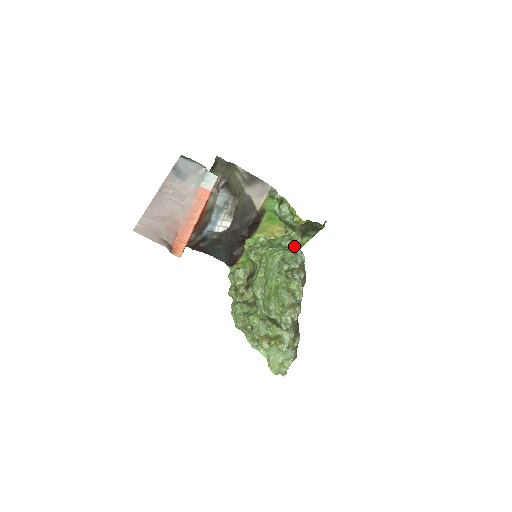
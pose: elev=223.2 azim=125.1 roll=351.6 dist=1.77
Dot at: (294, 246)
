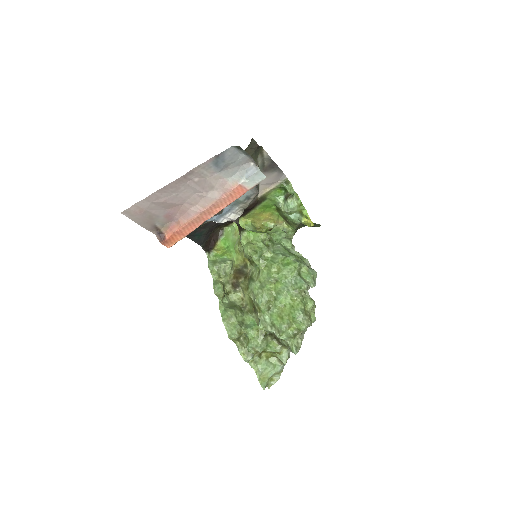
Dot at: (293, 247)
